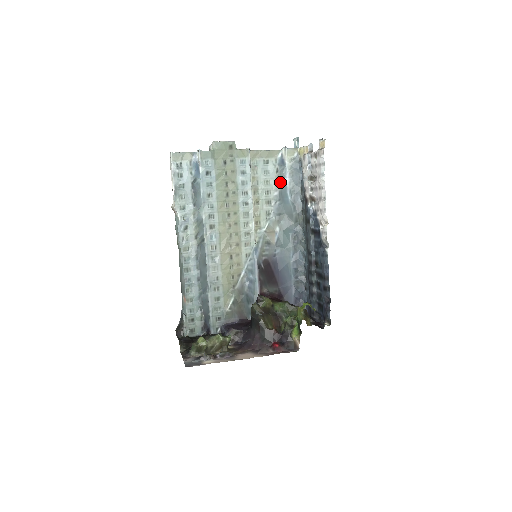
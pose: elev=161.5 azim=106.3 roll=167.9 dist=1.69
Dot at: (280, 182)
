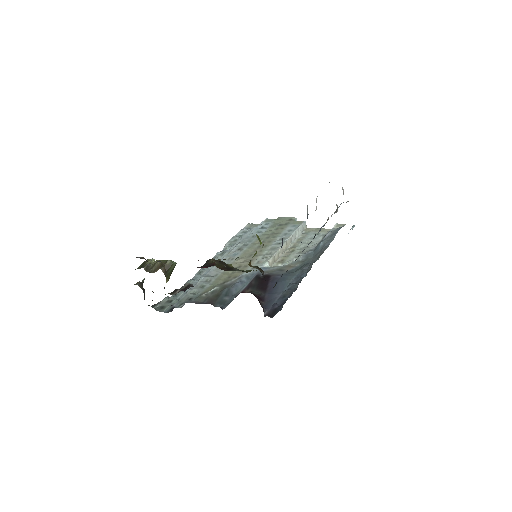
Dot at: (320, 241)
